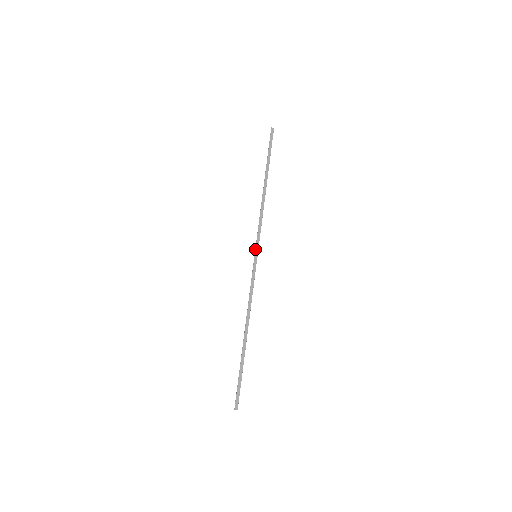
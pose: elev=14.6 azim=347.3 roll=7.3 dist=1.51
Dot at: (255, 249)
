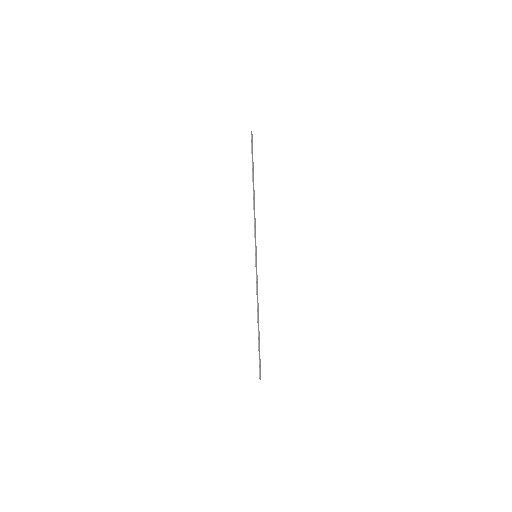
Dot at: (255, 250)
